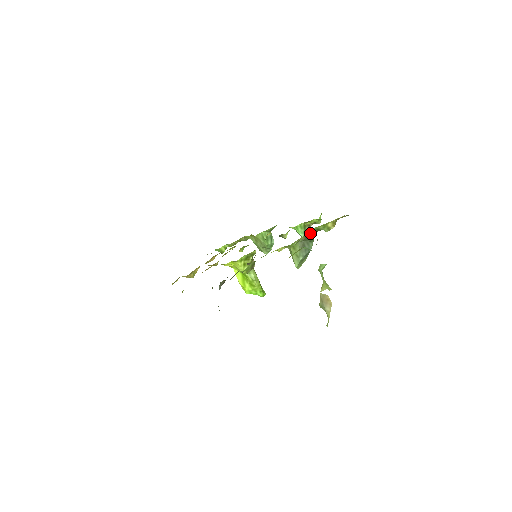
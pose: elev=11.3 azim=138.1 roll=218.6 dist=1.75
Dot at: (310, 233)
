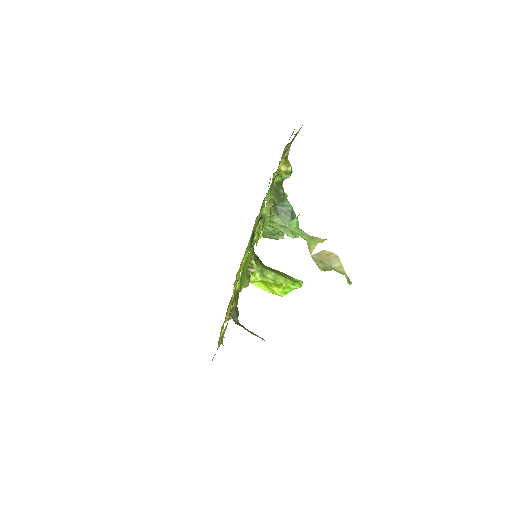
Dot at: occluded
